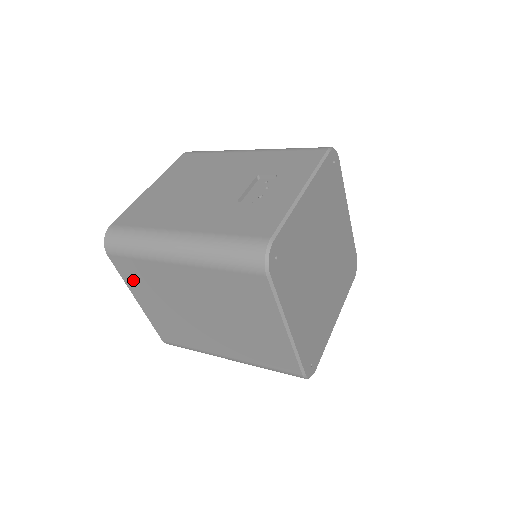
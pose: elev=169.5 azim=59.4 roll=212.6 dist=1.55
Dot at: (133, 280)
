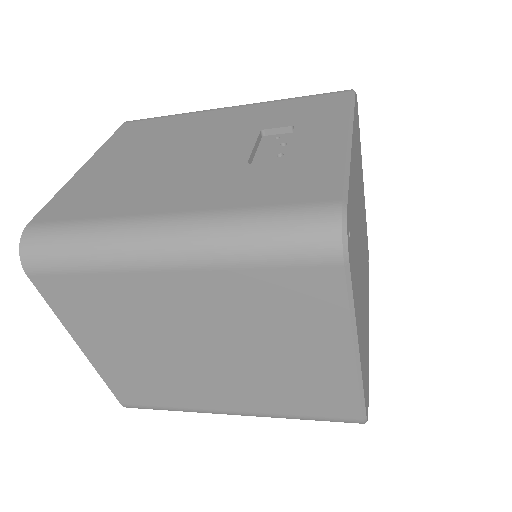
Dot at: (75, 313)
